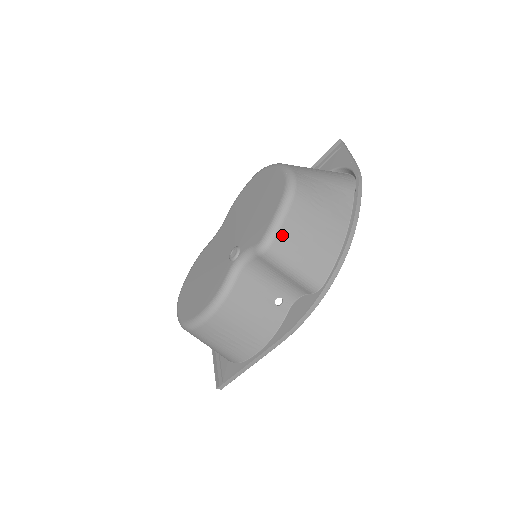
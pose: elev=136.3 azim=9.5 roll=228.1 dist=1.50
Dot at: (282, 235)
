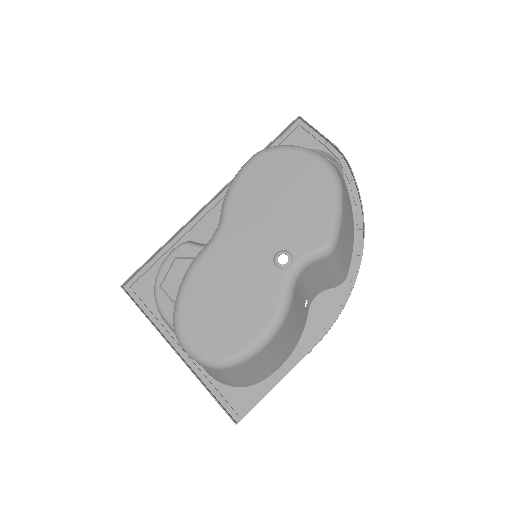
Dot at: (341, 231)
